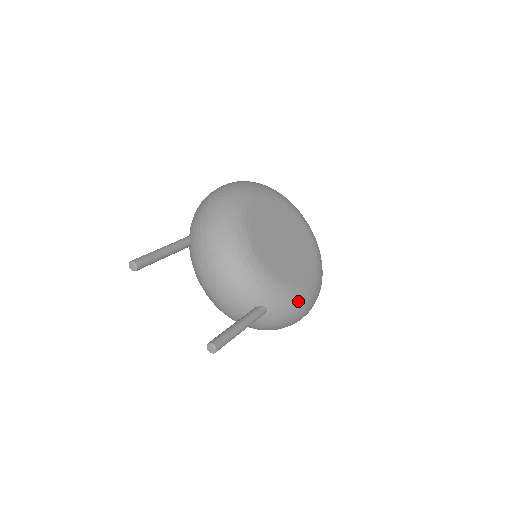
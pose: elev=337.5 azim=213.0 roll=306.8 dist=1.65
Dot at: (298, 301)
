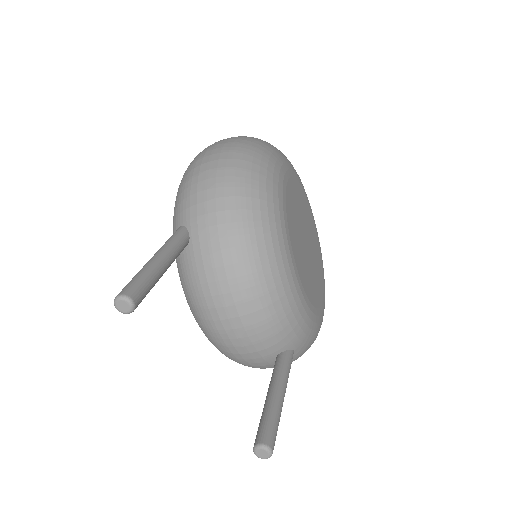
Dot at: (318, 332)
